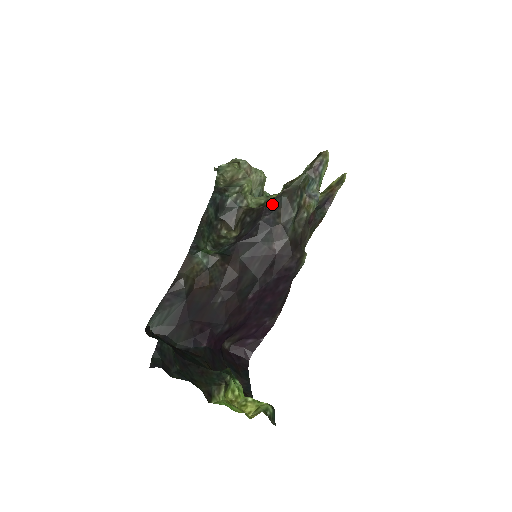
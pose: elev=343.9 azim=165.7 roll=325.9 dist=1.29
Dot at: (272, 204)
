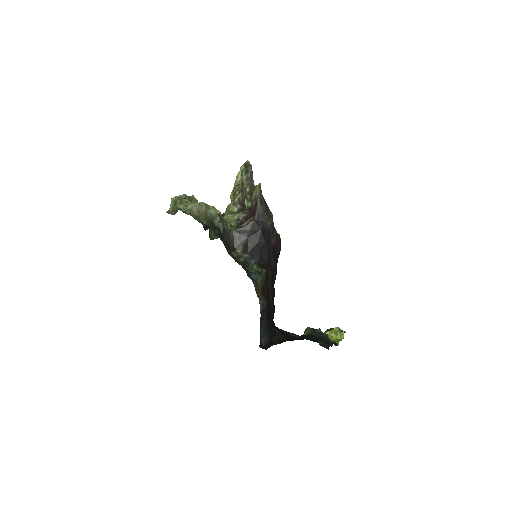
Dot at: (258, 216)
